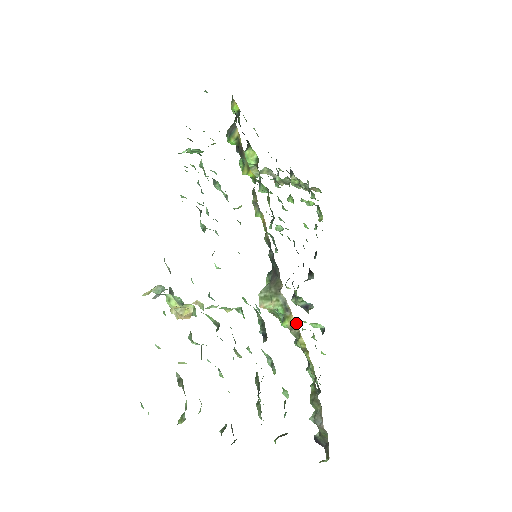
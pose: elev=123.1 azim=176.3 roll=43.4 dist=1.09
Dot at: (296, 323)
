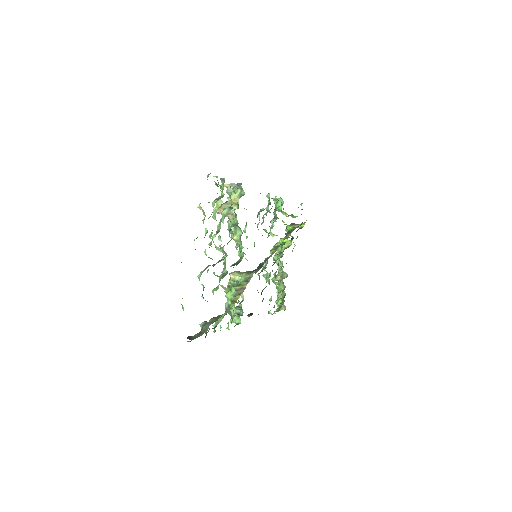
Dot at: occluded
